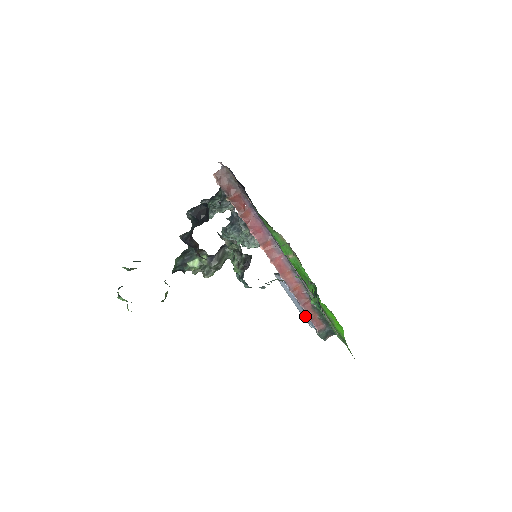
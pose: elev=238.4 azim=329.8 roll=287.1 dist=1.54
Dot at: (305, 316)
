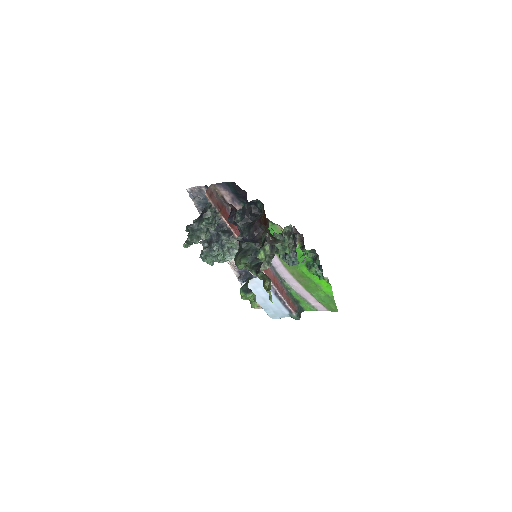
Dot at: (277, 308)
